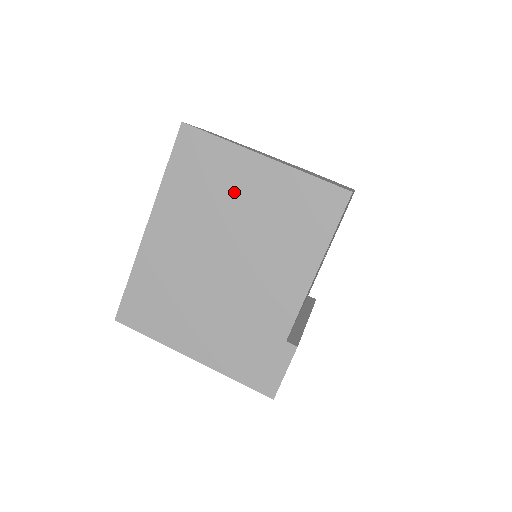
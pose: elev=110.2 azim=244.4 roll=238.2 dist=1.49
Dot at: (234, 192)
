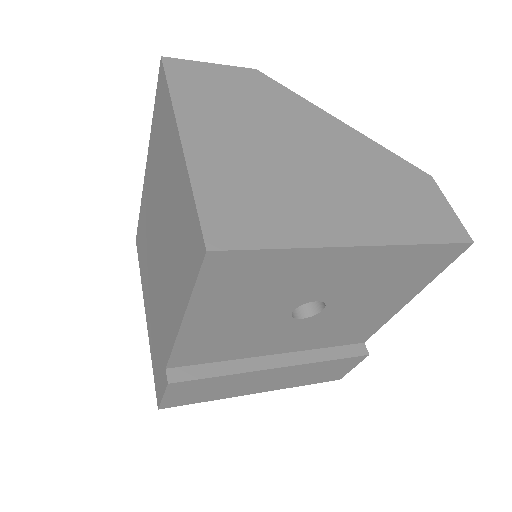
Dot at: (167, 170)
